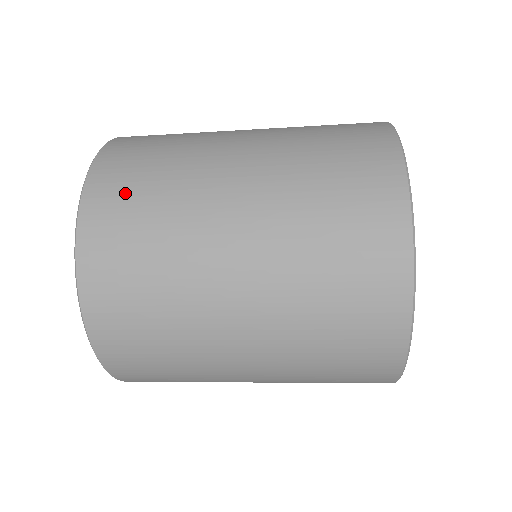
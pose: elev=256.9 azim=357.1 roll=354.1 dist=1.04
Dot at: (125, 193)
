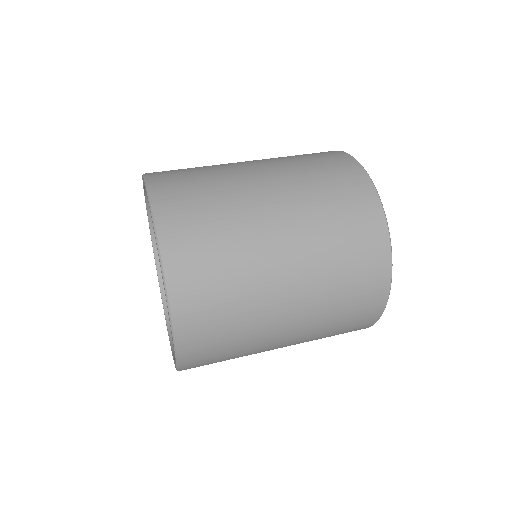
Dot at: occluded
